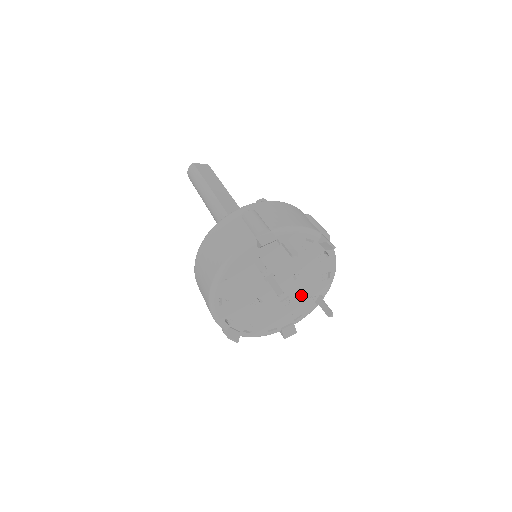
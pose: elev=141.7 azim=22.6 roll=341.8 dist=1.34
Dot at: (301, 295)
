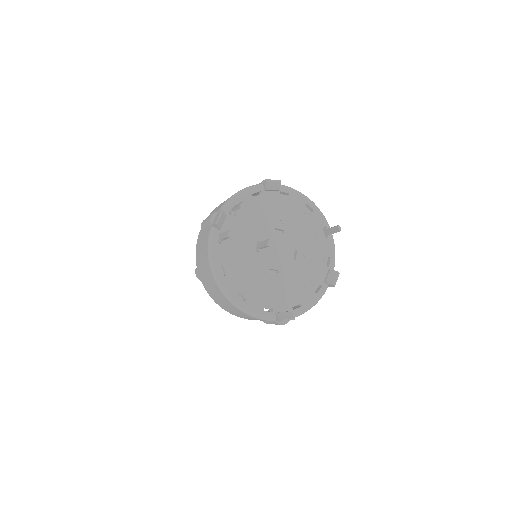
Dot at: (306, 241)
